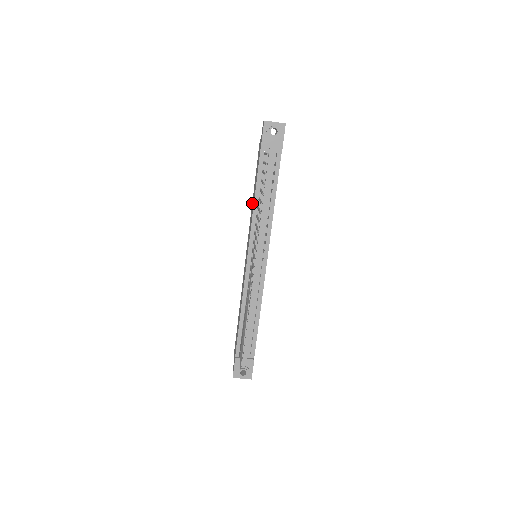
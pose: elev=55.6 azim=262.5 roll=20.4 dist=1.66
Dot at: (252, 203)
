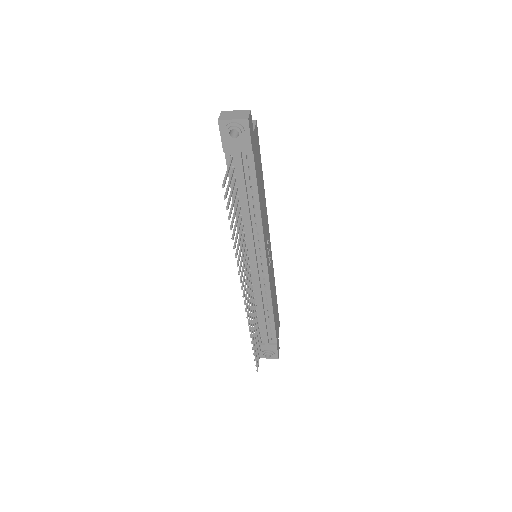
Dot at: occluded
